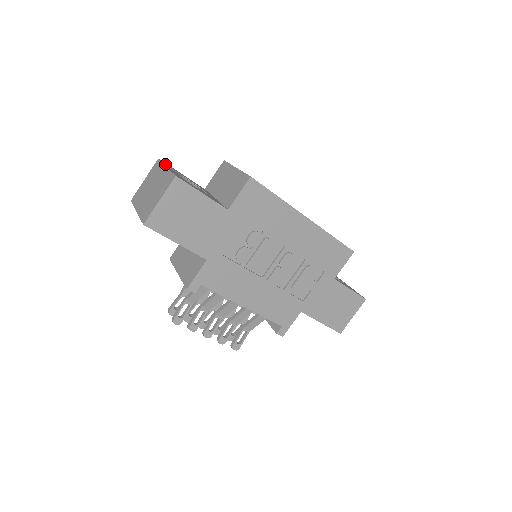
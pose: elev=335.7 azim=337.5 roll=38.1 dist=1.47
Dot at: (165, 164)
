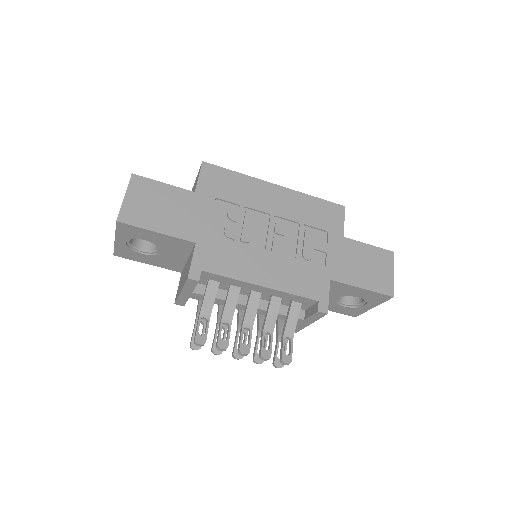
Dot at: occluded
